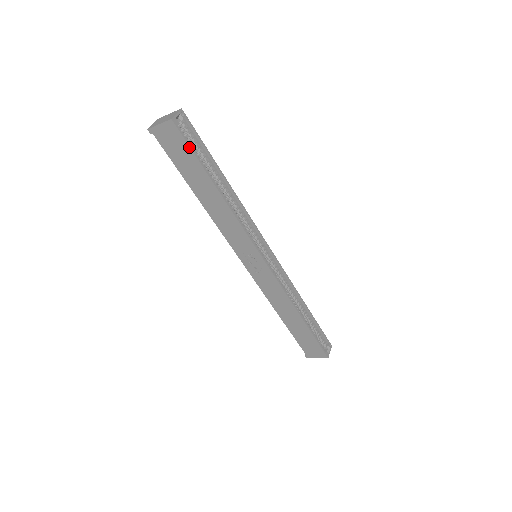
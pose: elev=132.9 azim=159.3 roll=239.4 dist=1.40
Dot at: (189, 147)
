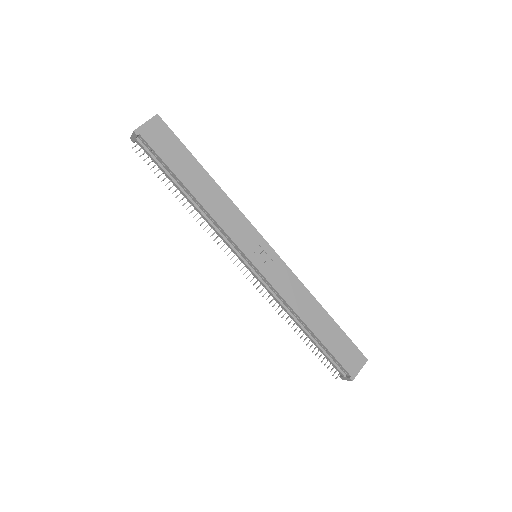
Dot at: (176, 137)
